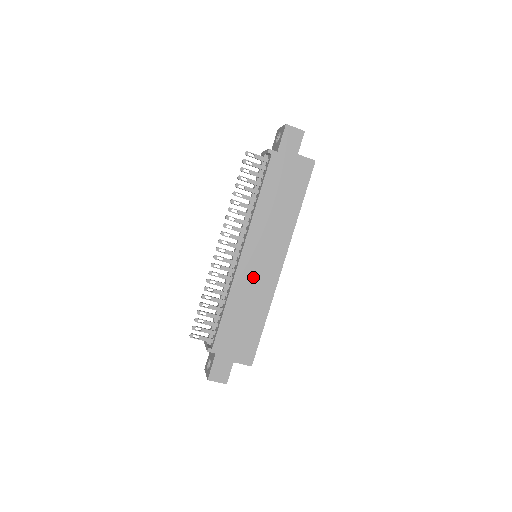
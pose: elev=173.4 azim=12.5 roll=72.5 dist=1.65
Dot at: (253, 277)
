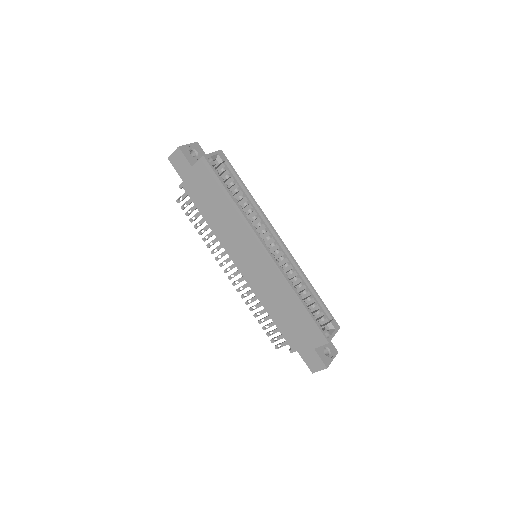
Dot at: (260, 278)
